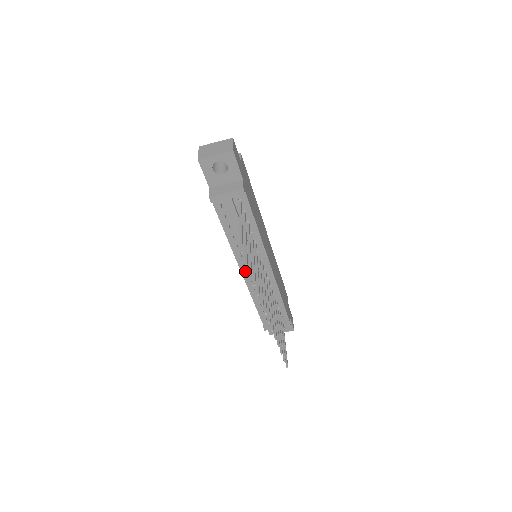
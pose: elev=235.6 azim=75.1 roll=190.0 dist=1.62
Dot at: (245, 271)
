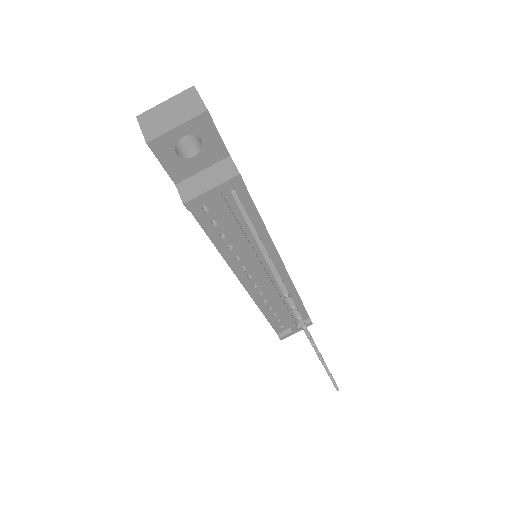
Dot at: (249, 284)
